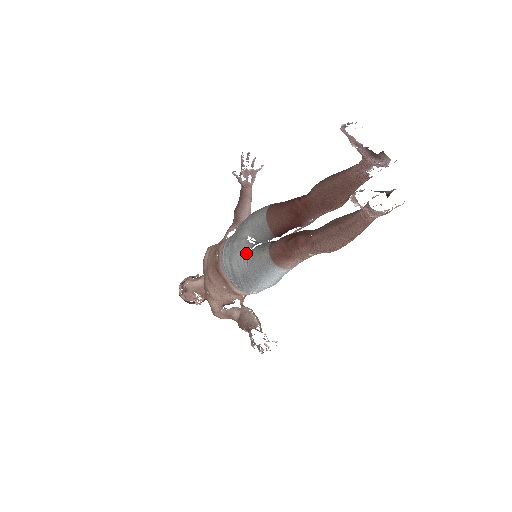
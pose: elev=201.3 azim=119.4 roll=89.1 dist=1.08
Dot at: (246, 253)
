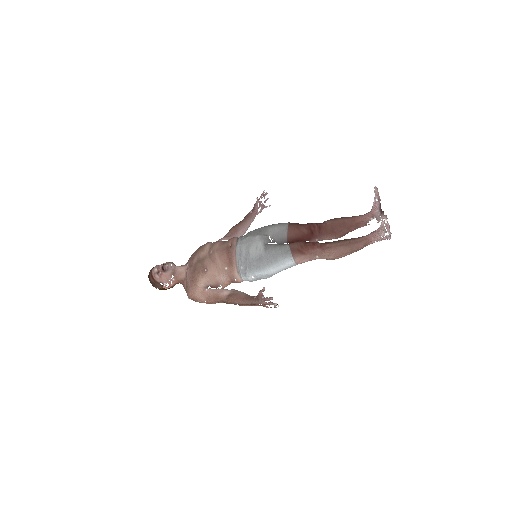
Dot at: (266, 244)
